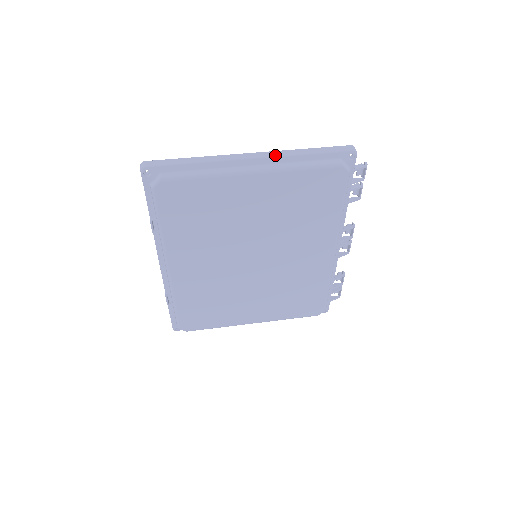
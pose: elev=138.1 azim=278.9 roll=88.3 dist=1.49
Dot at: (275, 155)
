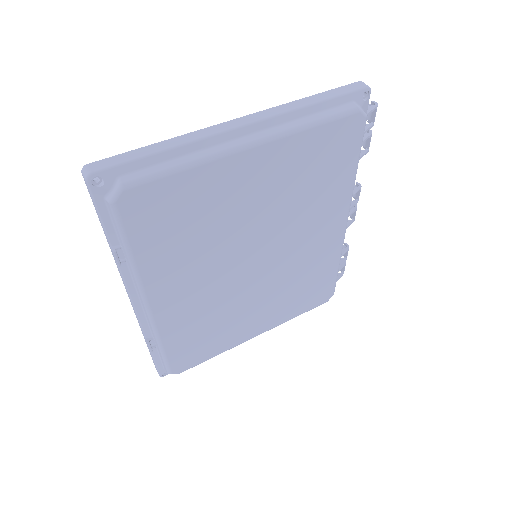
Dot at: (273, 114)
